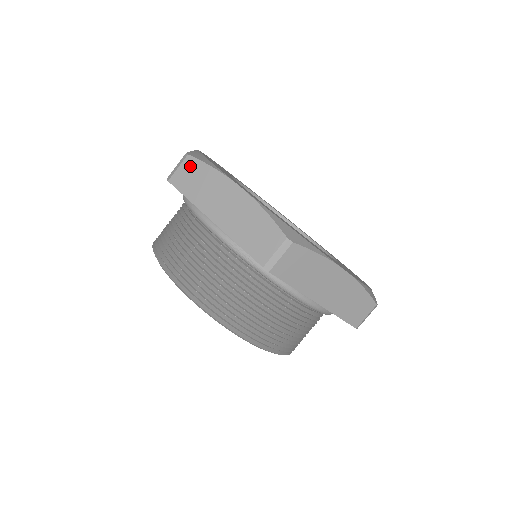
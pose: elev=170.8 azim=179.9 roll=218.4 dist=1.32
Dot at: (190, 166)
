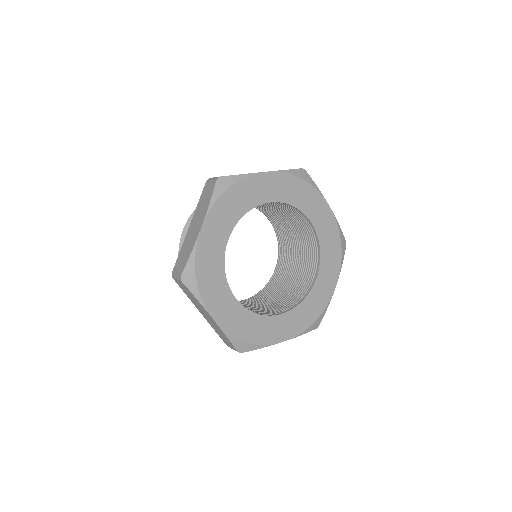
Dot at: (211, 187)
